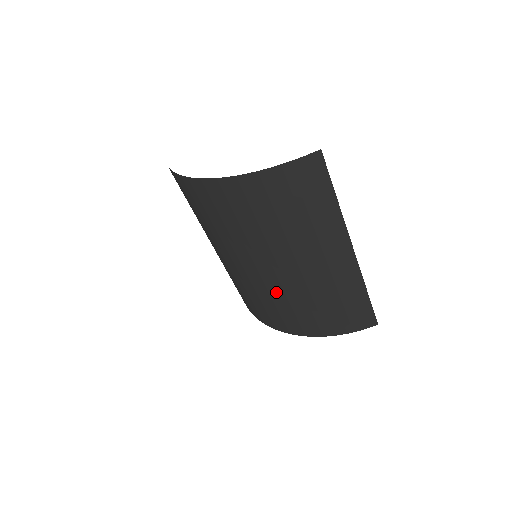
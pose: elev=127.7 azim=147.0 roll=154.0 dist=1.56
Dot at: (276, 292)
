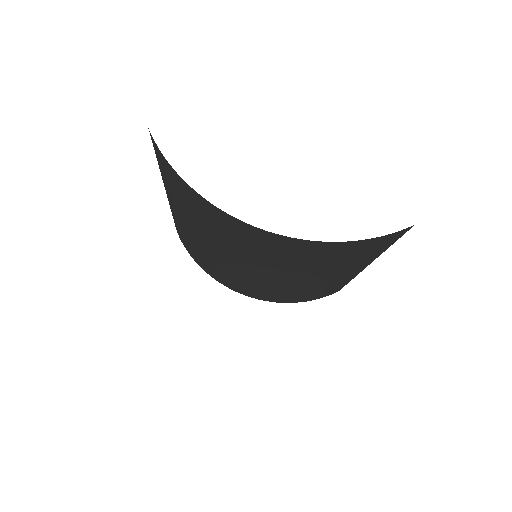
Dot at: (268, 286)
